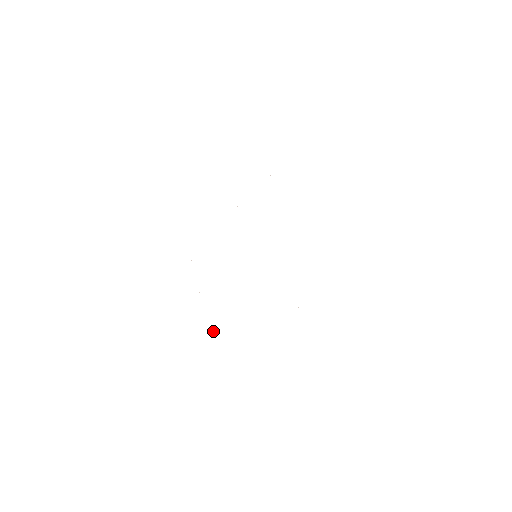
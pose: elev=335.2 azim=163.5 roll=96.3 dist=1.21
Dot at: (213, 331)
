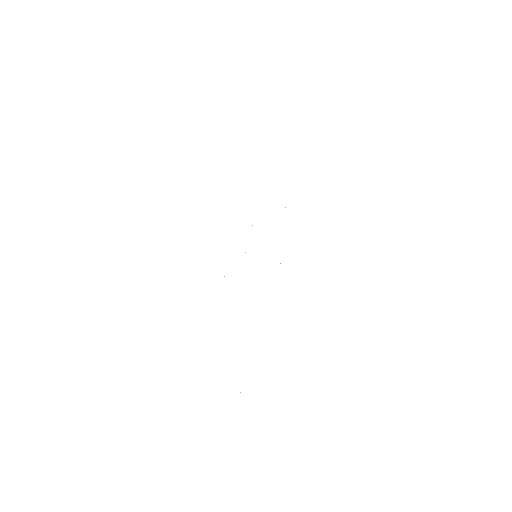
Dot at: occluded
